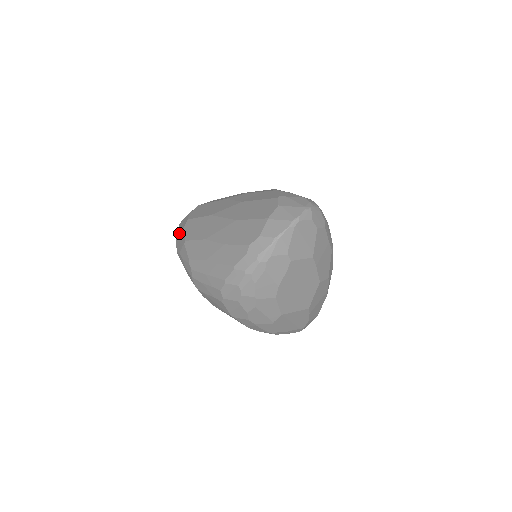
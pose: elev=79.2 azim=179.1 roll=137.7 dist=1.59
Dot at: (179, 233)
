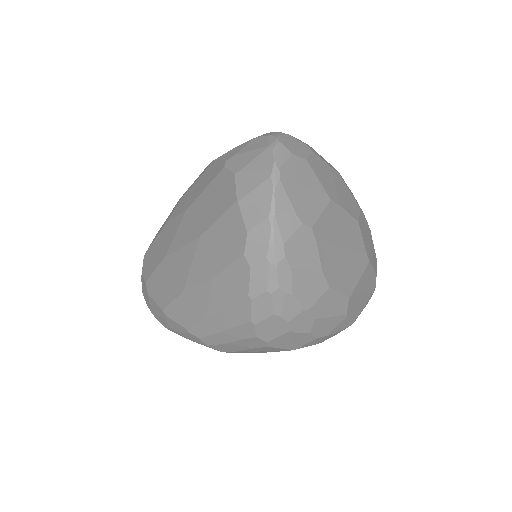
Dot at: (149, 305)
